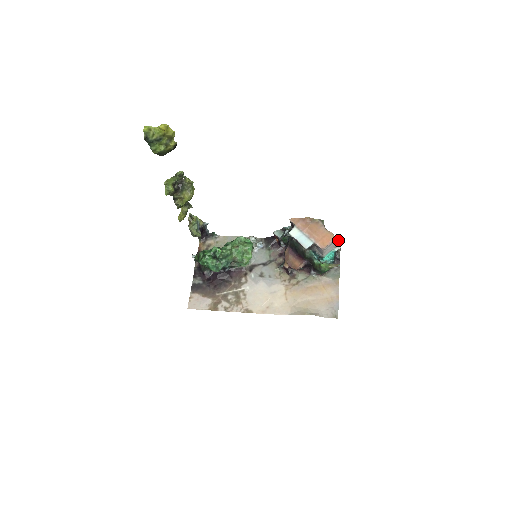
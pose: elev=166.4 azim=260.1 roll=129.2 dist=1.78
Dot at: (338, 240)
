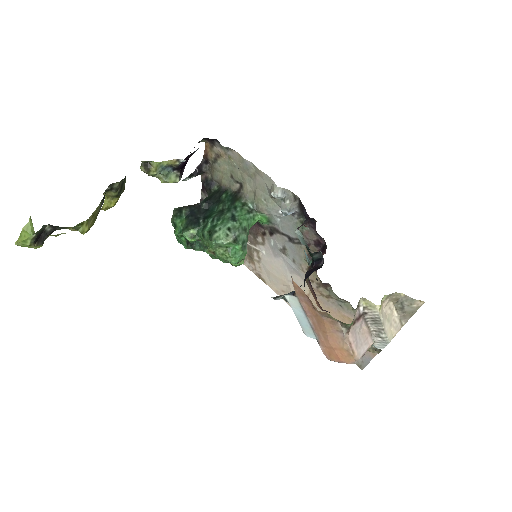
Dot at: (386, 336)
